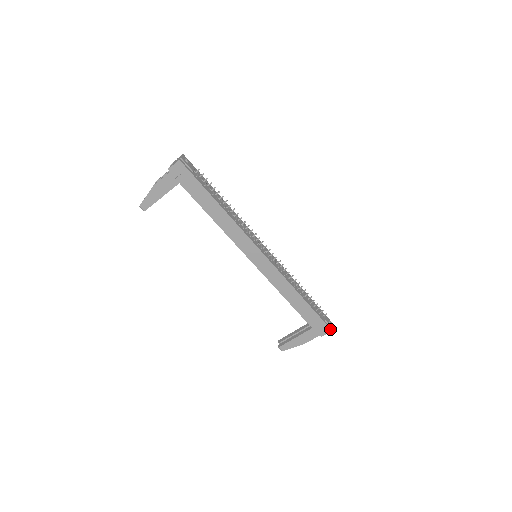
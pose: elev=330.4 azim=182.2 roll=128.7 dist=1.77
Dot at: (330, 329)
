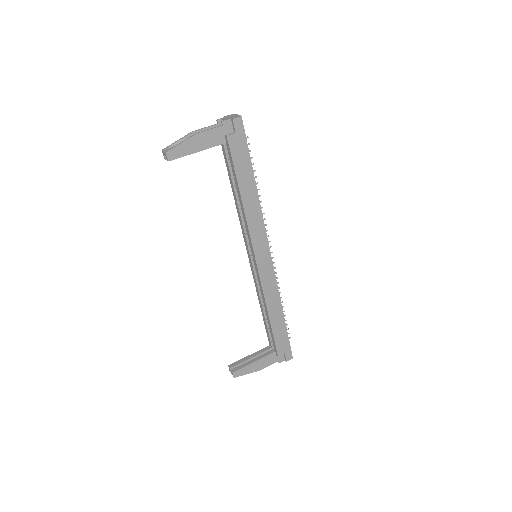
Dot at: occluded
